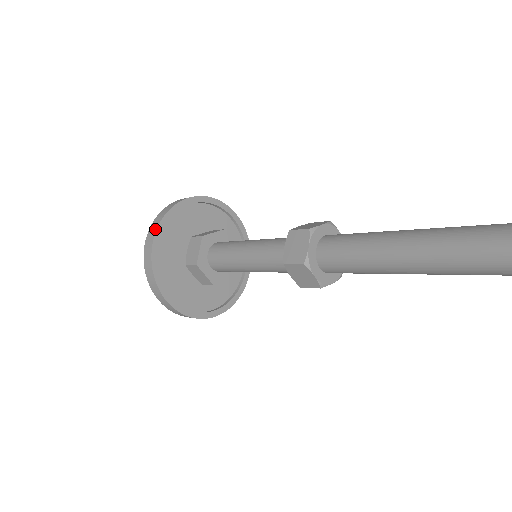
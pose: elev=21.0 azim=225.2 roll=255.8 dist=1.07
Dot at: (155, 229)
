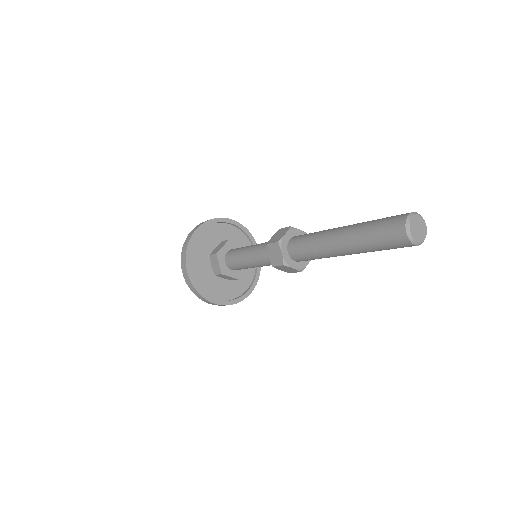
Dot at: (202, 223)
